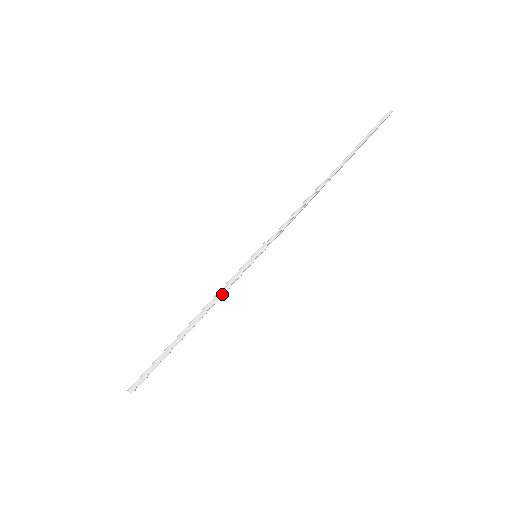
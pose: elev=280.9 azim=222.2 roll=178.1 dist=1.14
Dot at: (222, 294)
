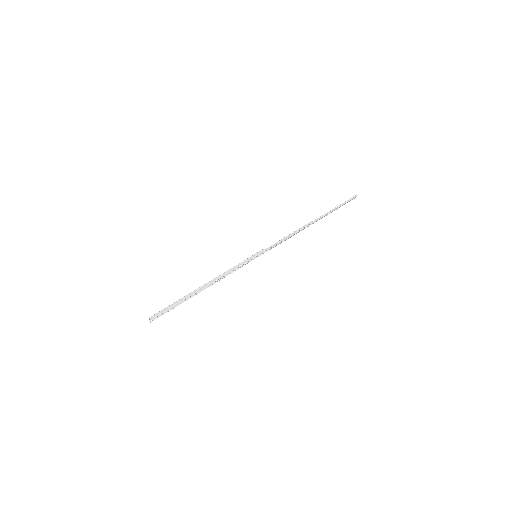
Dot at: (228, 274)
